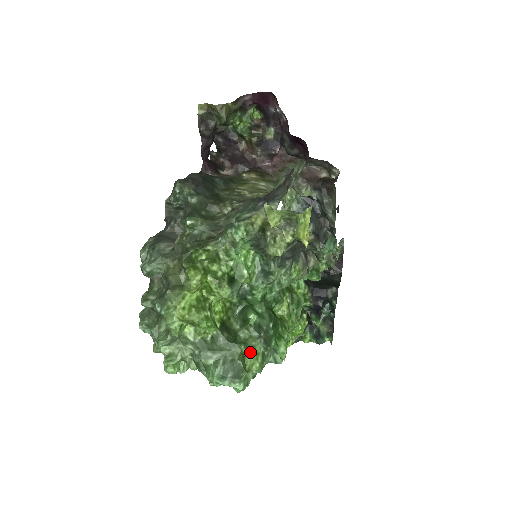
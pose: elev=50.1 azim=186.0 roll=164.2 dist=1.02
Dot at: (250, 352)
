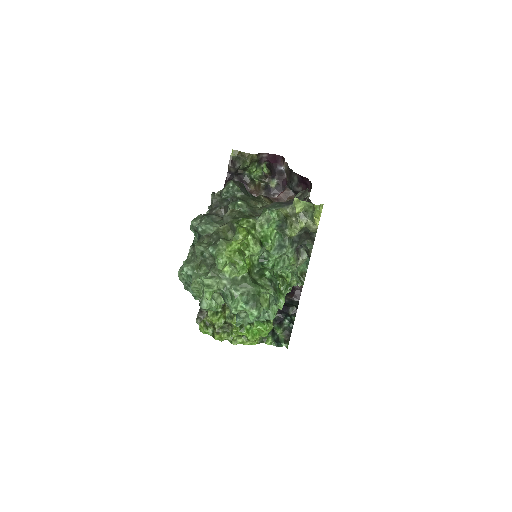
Dot at: (262, 296)
